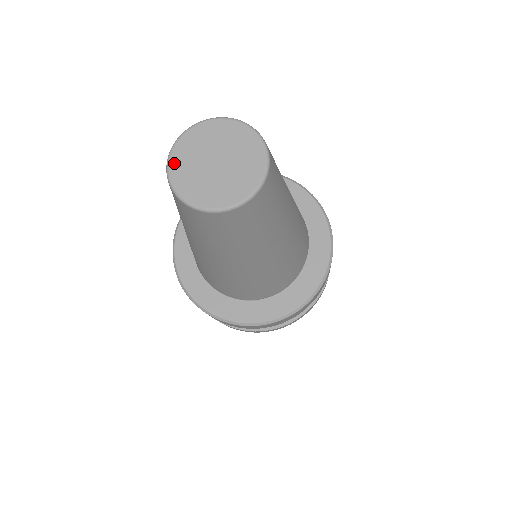
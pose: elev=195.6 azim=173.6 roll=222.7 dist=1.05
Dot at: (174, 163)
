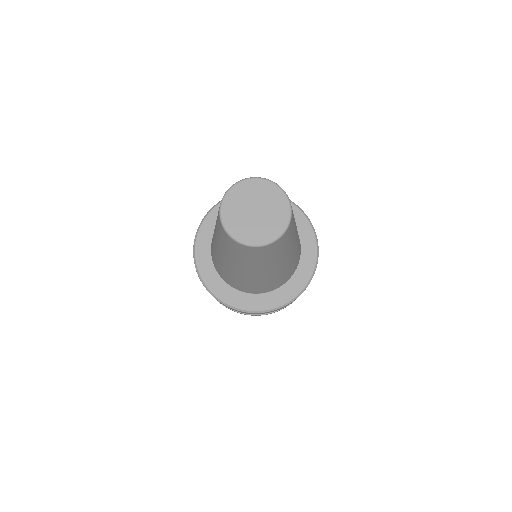
Dot at: (227, 222)
